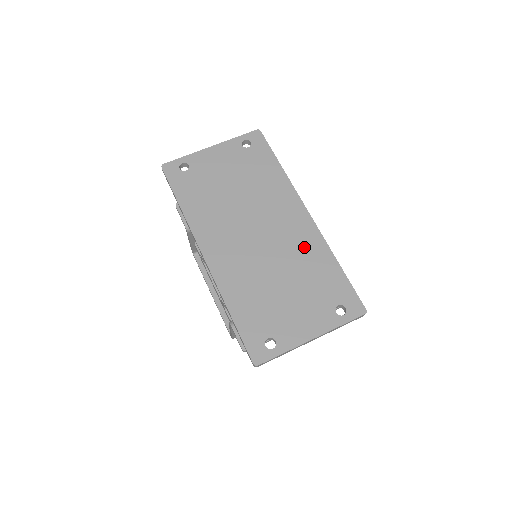
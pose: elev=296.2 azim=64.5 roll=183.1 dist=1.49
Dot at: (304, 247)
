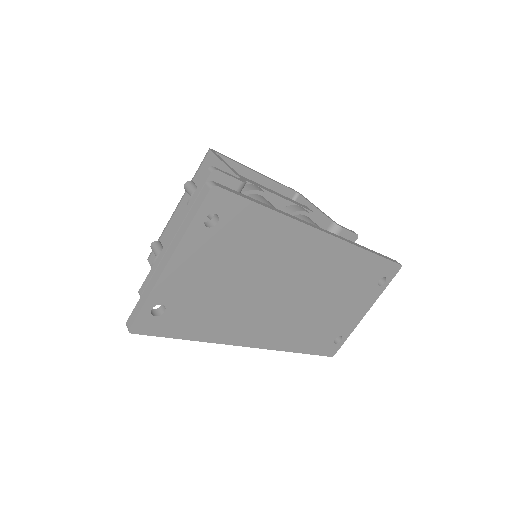
Dot at: (338, 267)
